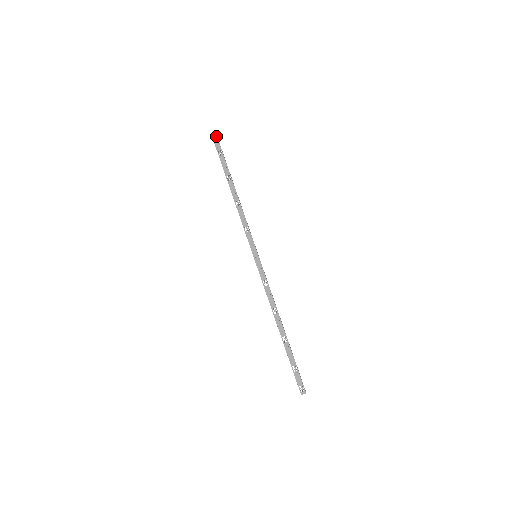
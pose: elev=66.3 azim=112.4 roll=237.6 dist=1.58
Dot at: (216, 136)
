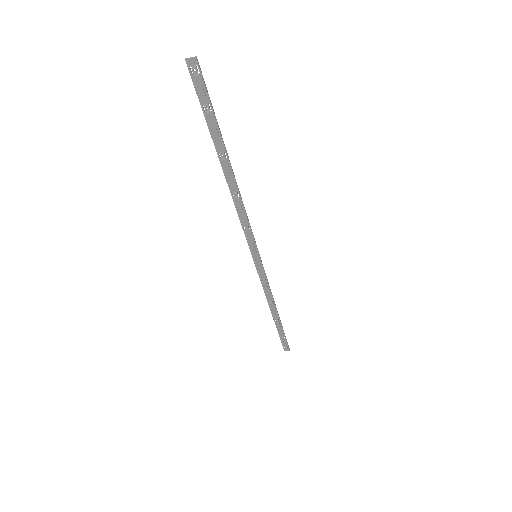
Dot at: occluded
